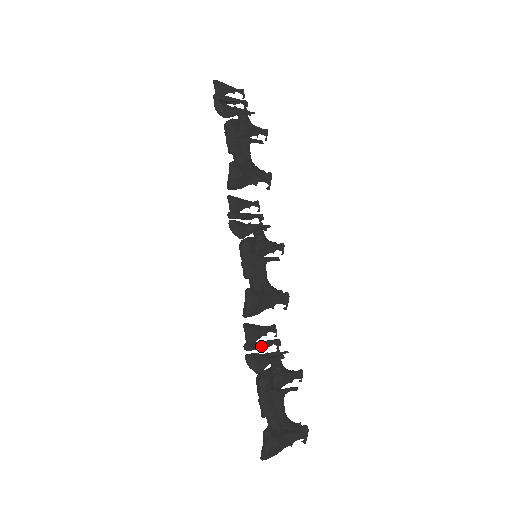
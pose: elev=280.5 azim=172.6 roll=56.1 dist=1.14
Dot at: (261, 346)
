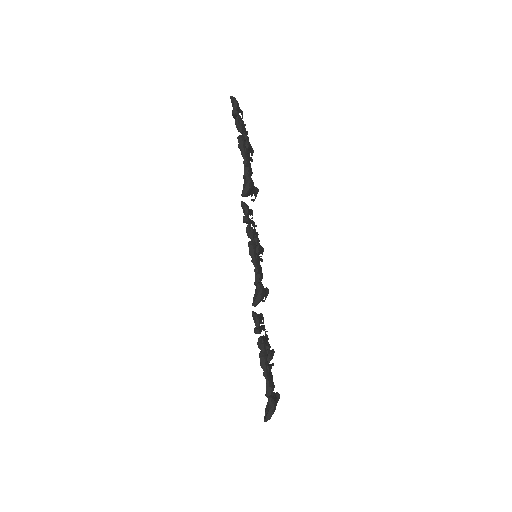
Dot at: (261, 330)
